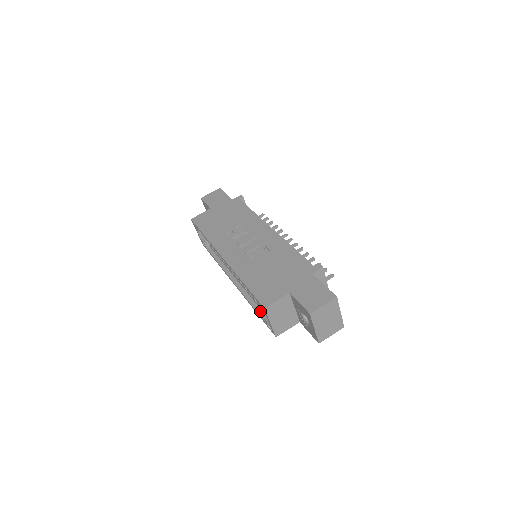
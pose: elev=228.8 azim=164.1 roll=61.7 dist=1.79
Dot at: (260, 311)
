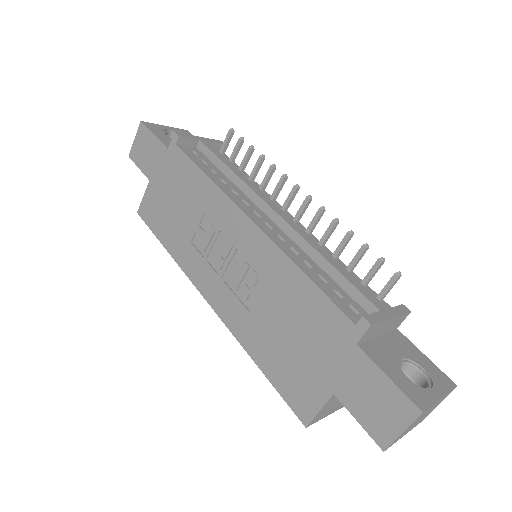
Dot at: occluded
